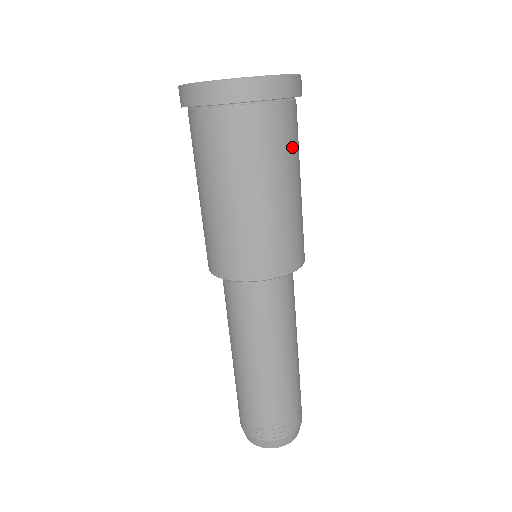
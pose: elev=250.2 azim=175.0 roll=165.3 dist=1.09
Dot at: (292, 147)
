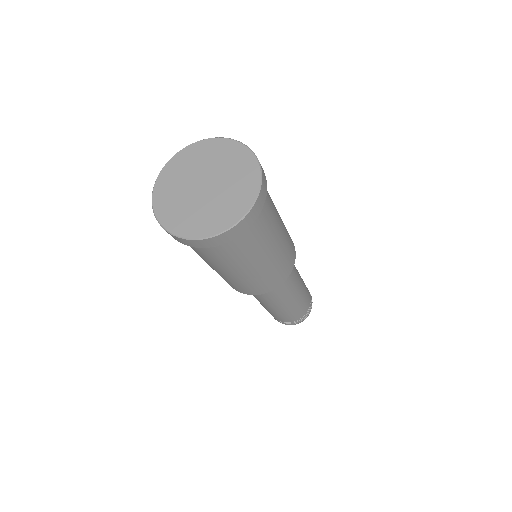
Dot at: (253, 247)
